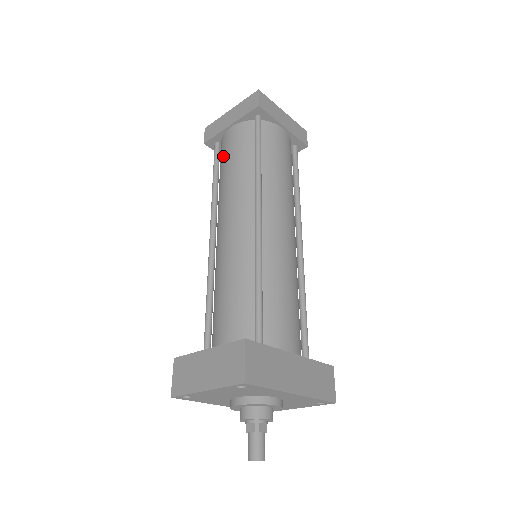
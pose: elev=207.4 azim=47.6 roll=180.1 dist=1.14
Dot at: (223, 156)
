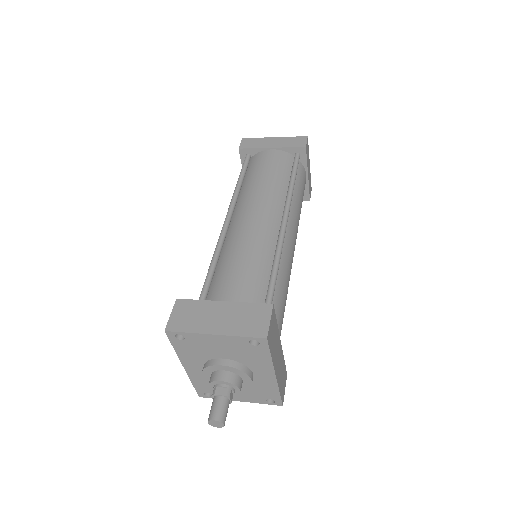
Dot at: (257, 166)
